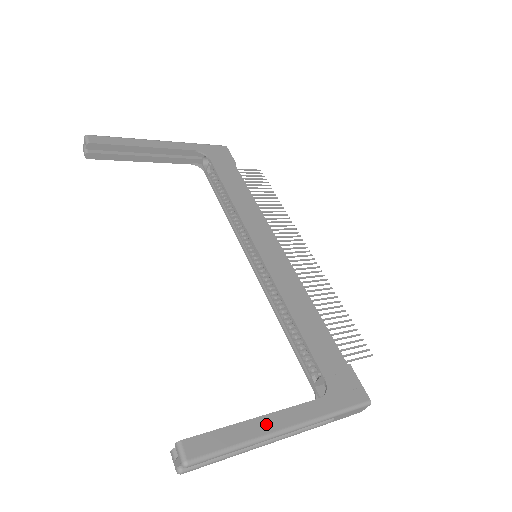
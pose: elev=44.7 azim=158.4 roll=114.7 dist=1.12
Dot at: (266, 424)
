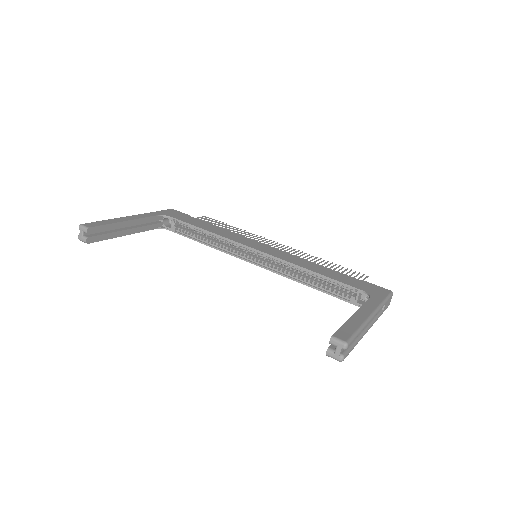
Dot at: (360, 315)
